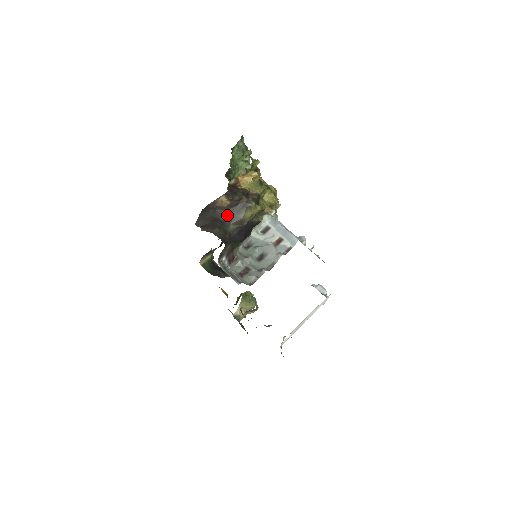
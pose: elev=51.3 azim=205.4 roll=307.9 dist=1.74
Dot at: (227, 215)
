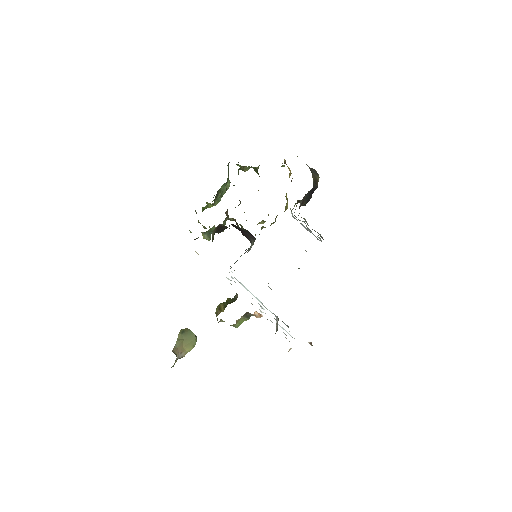
Dot at: (309, 168)
